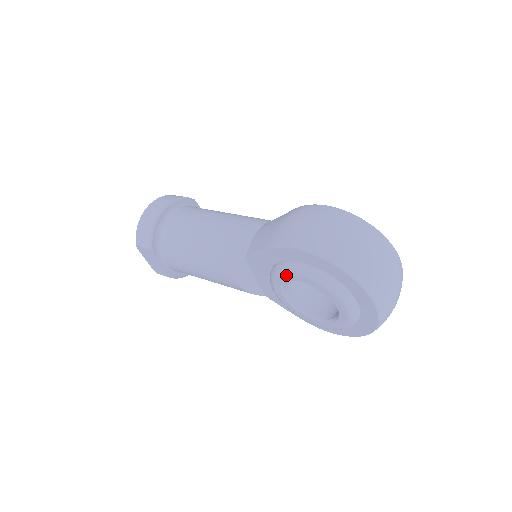
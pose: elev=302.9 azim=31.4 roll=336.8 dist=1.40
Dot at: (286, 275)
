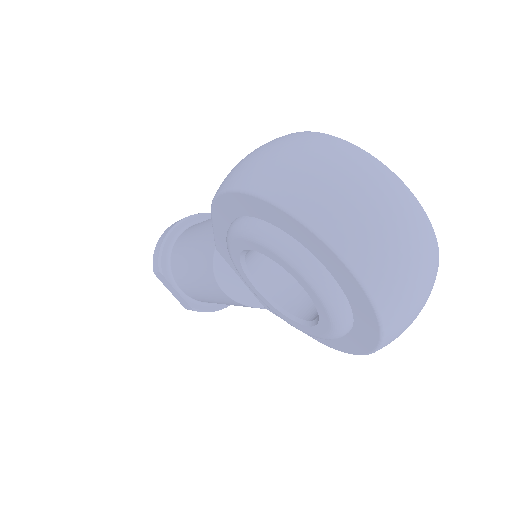
Dot at: (231, 245)
